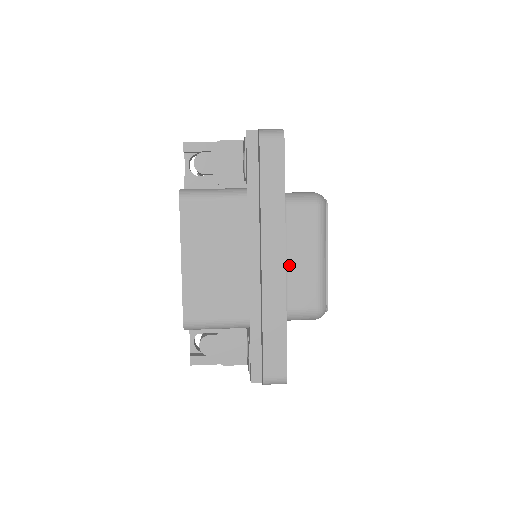
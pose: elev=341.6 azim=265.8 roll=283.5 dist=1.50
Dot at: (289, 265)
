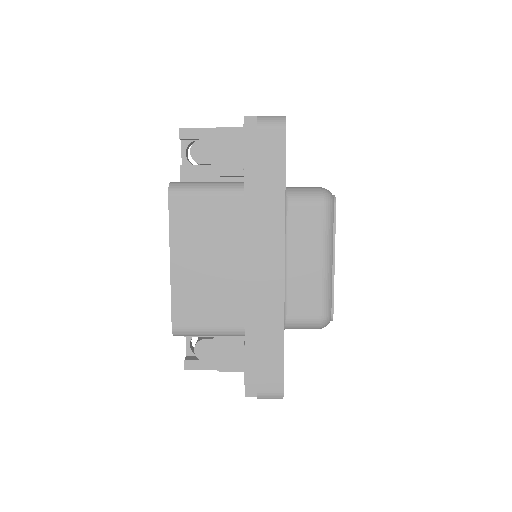
Dot at: (290, 269)
